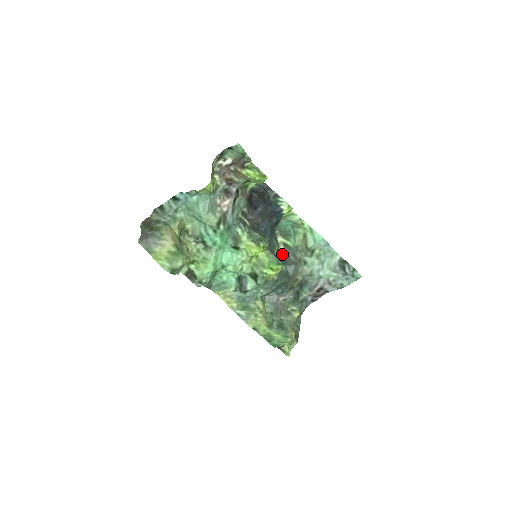
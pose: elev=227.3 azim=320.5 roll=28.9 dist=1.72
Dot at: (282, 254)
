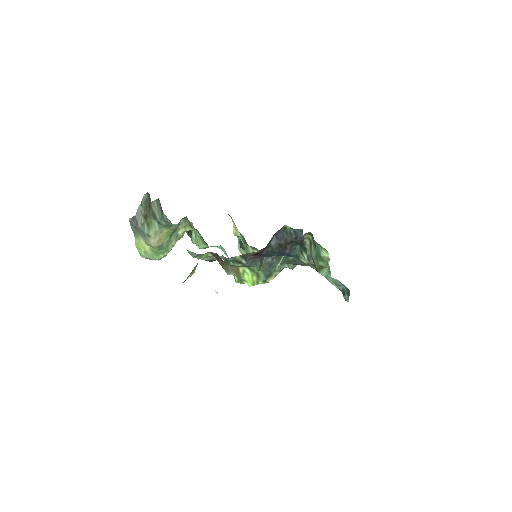
Dot at: occluded
